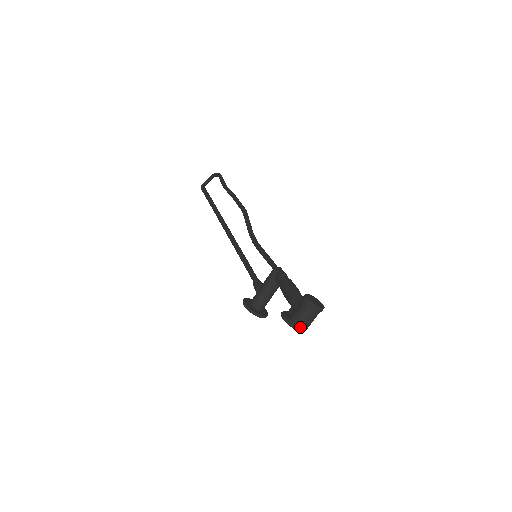
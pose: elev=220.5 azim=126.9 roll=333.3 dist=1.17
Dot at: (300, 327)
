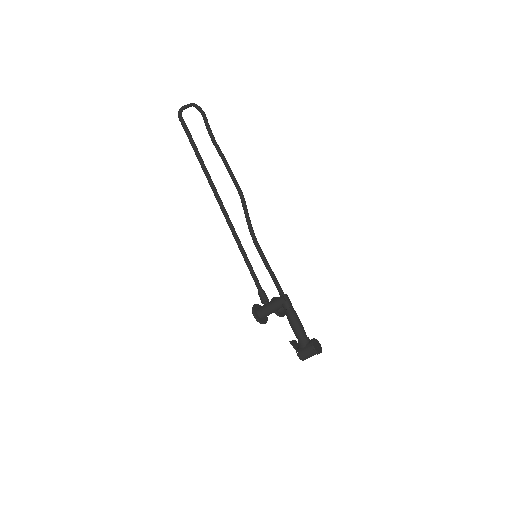
Dot at: occluded
